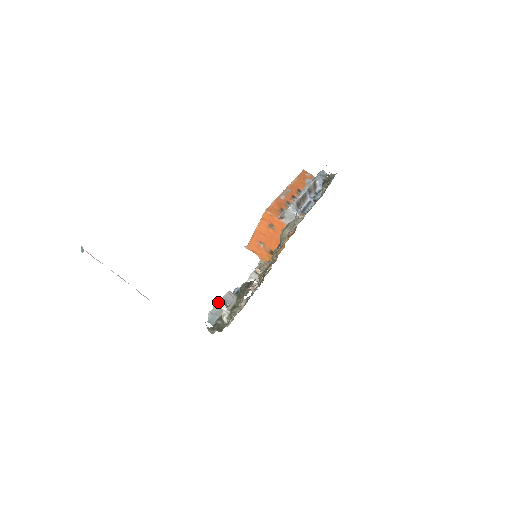
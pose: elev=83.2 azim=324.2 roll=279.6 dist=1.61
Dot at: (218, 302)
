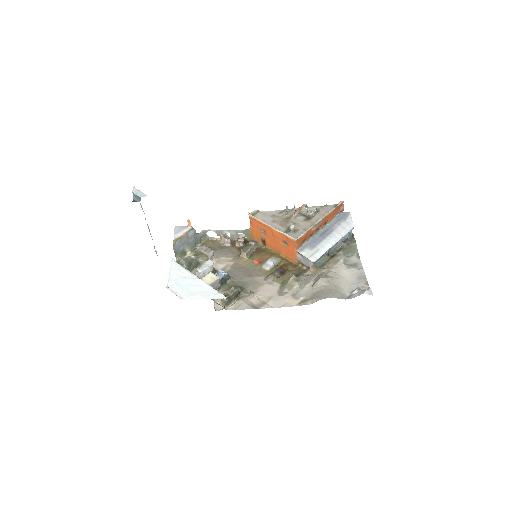
Dot at: (191, 232)
